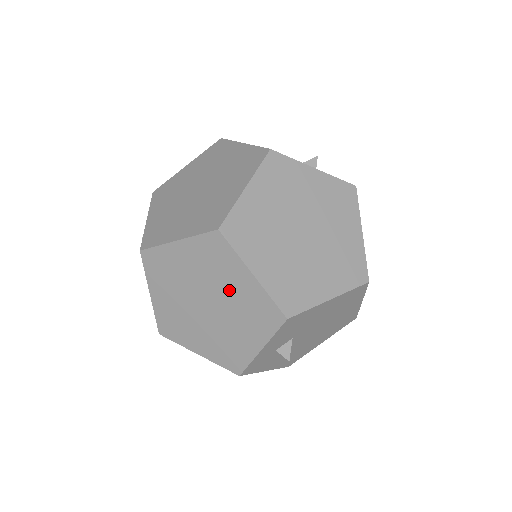
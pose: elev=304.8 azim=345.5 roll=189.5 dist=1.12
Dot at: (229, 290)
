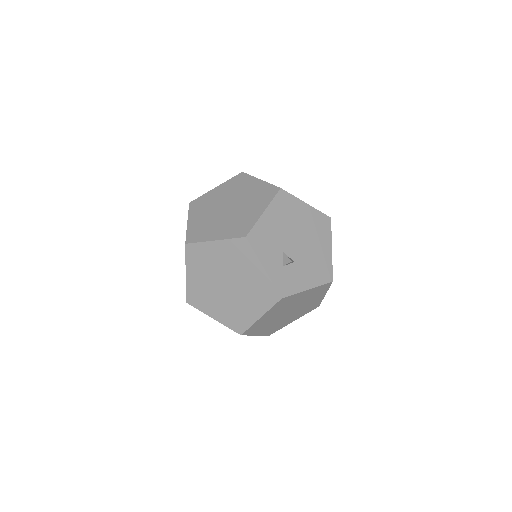
Dot at: occluded
